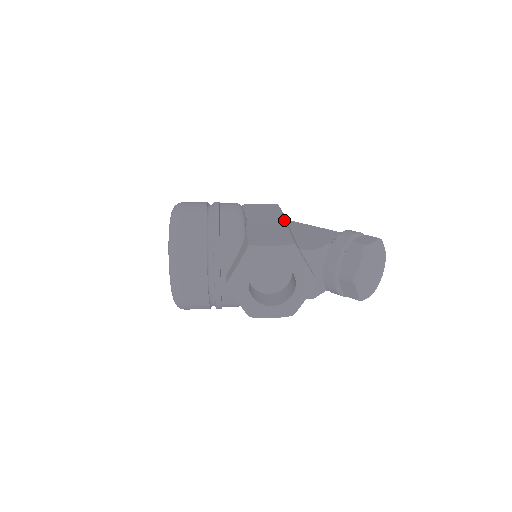
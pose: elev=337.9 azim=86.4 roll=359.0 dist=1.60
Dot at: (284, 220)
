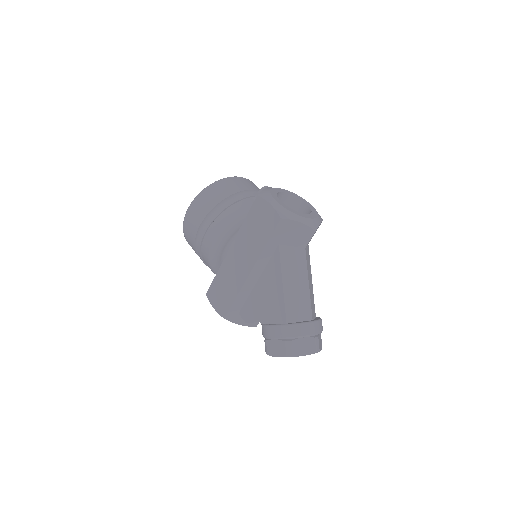
Dot at: (251, 269)
